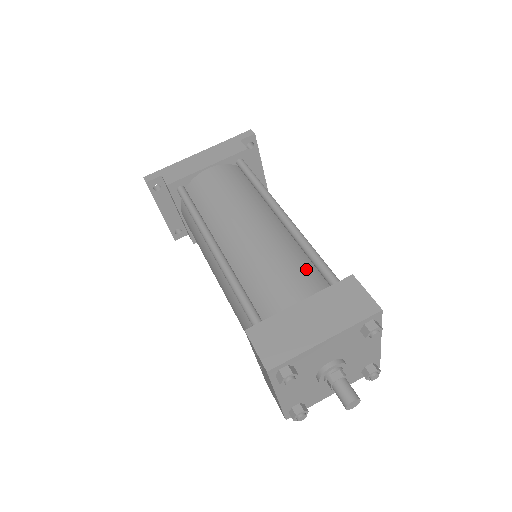
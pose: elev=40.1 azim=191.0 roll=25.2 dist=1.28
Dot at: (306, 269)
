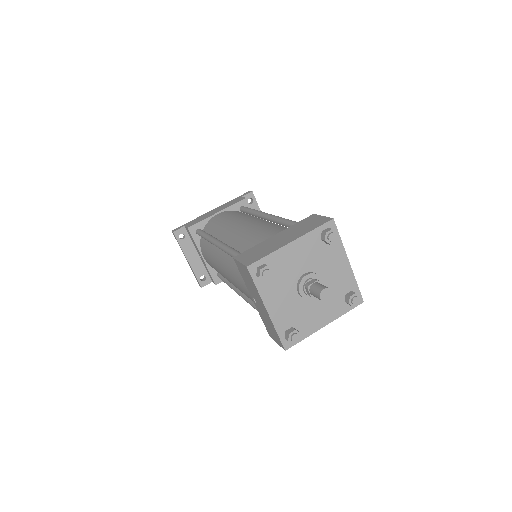
Dot at: (283, 227)
